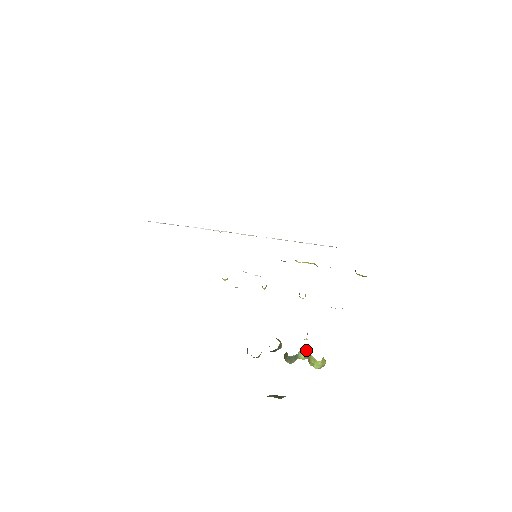
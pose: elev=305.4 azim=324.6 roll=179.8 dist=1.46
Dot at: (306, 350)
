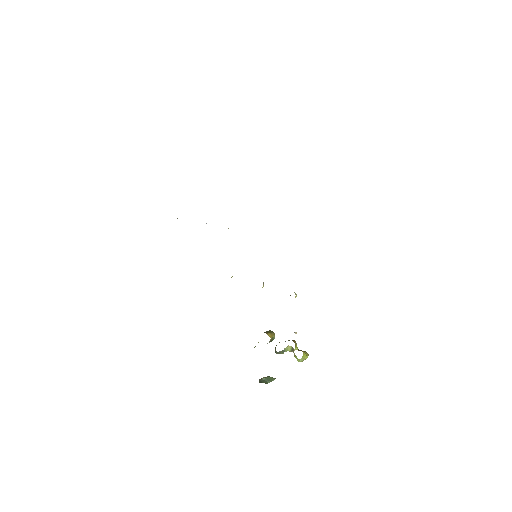
Dot at: (291, 346)
